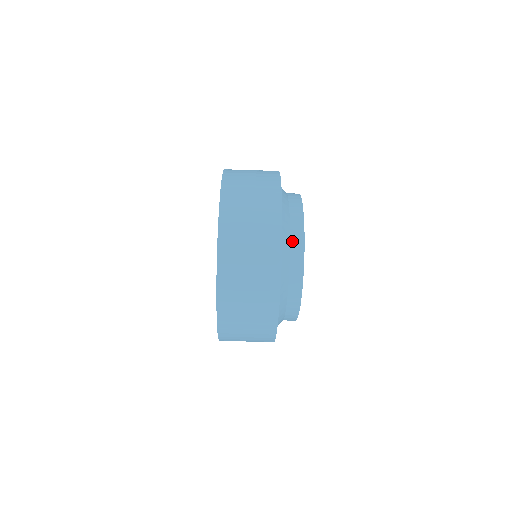
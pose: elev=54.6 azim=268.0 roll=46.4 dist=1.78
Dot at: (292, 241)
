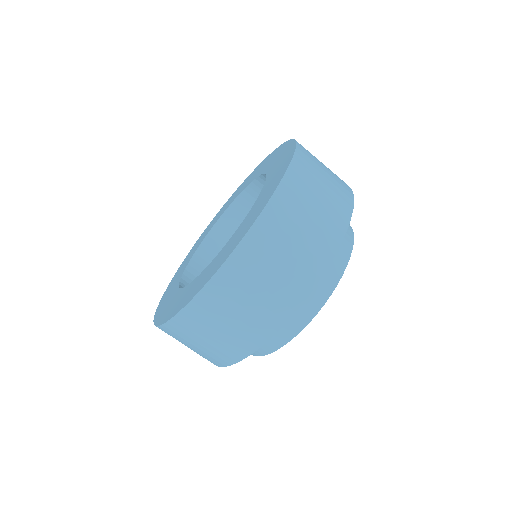
Dot at: occluded
